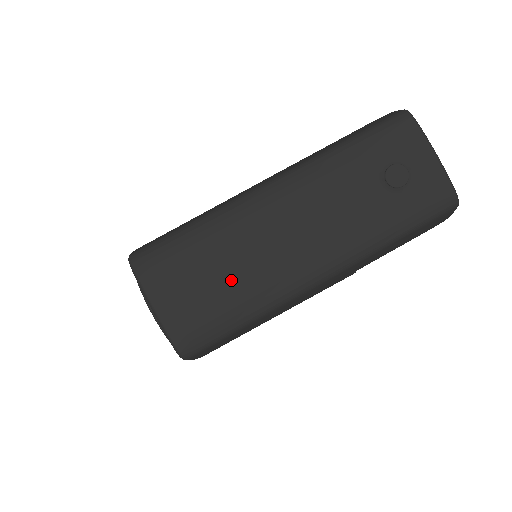
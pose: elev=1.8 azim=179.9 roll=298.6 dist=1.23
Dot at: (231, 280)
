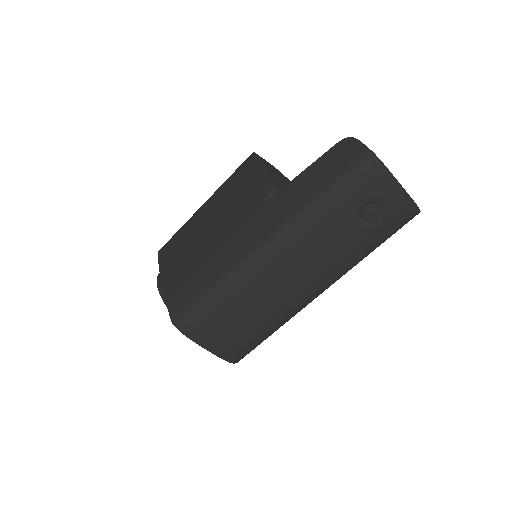
Dot at: (258, 317)
